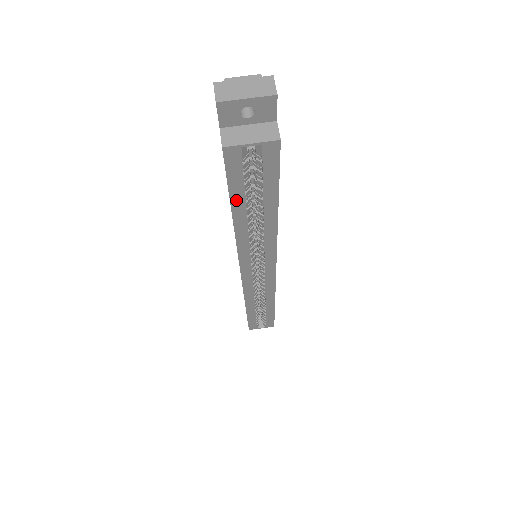
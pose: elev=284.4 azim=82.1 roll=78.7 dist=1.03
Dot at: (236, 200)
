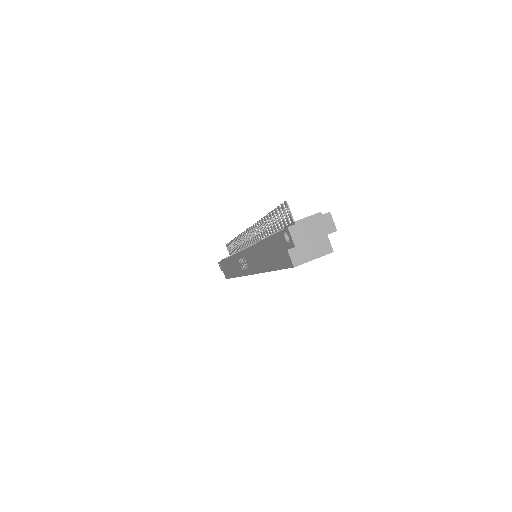
Dot at: occluded
